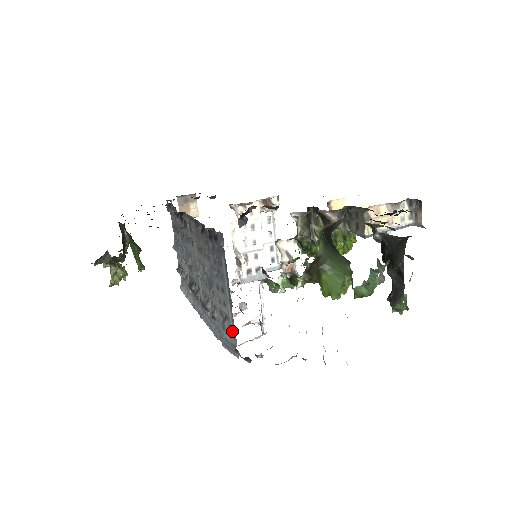
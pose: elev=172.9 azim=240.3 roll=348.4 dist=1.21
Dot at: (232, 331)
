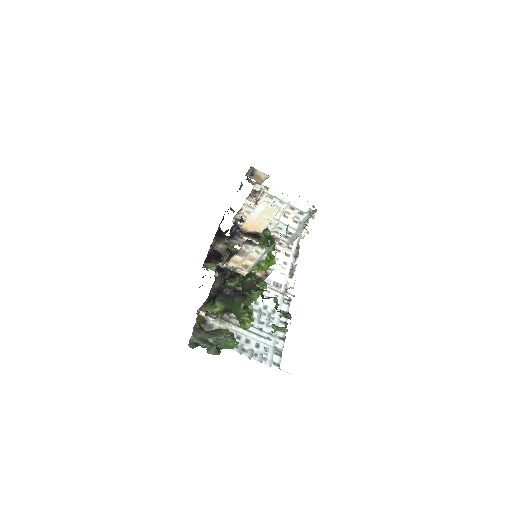
Dot at: occluded
